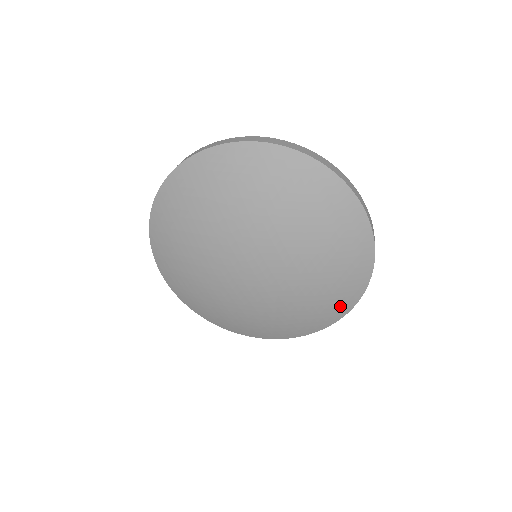
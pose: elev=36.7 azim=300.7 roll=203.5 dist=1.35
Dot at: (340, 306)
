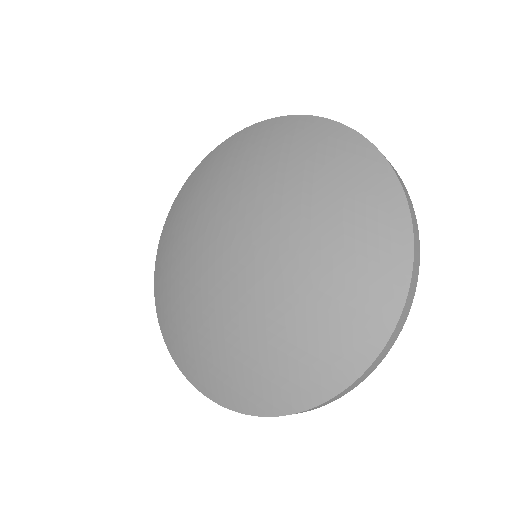
Dot at: (386, 228)
